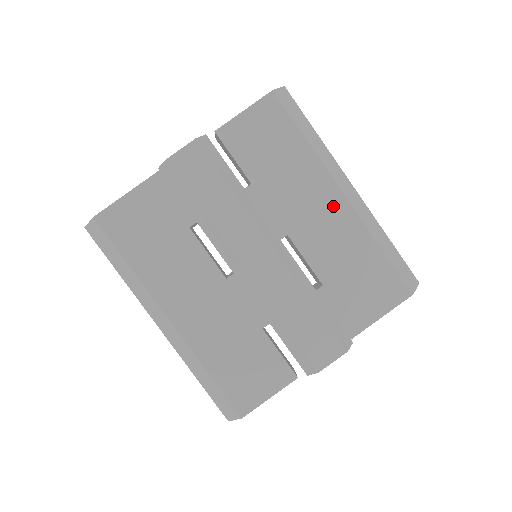
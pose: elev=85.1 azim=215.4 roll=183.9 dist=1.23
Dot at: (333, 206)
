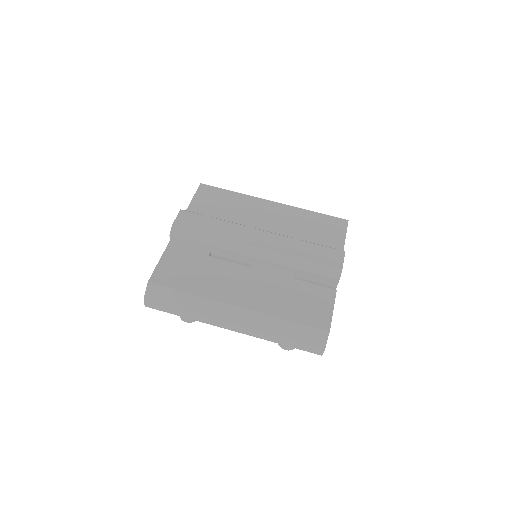
Dot at: (273, 208)
